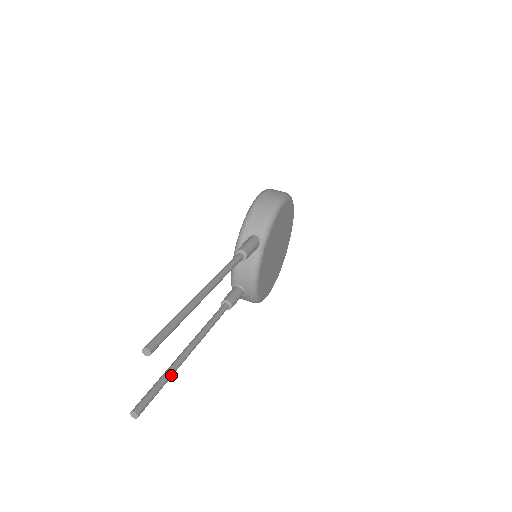
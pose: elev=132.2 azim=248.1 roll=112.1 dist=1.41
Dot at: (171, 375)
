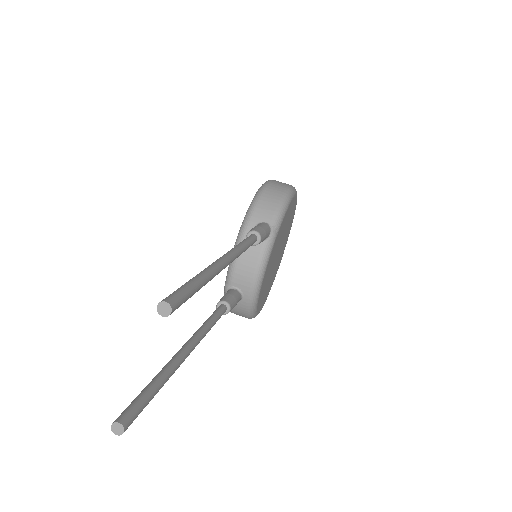
Dot at: (167, 378)
